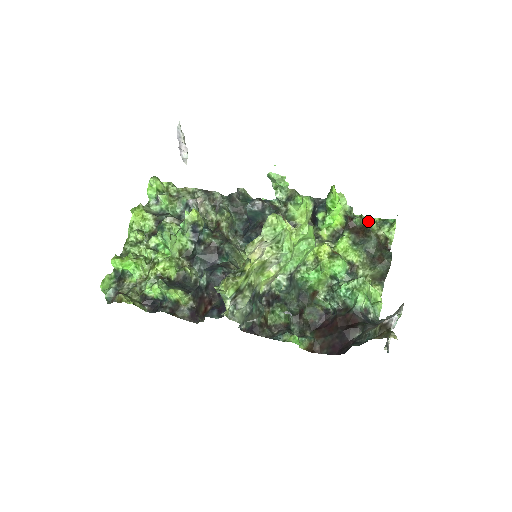
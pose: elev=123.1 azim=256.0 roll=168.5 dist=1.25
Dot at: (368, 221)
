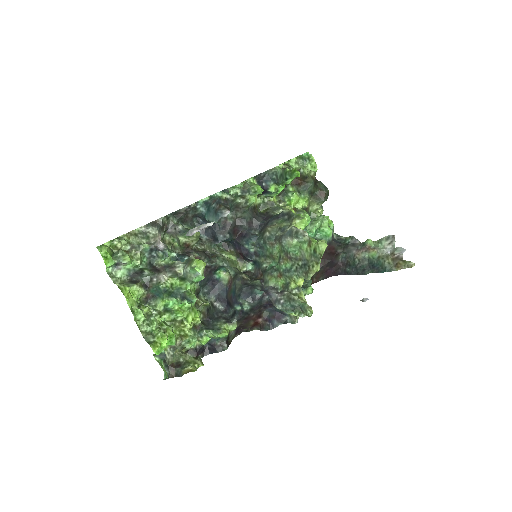
Dot at: (302, 170)
